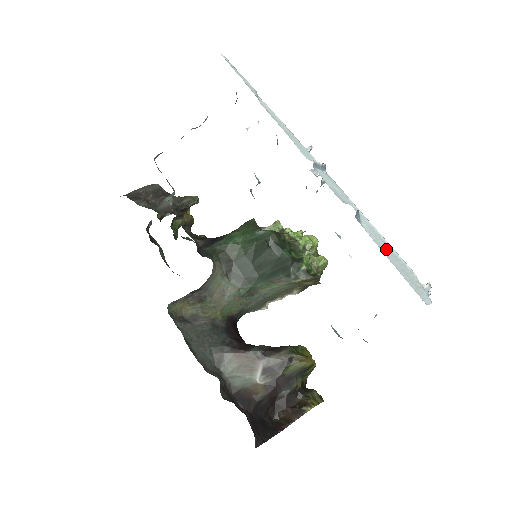
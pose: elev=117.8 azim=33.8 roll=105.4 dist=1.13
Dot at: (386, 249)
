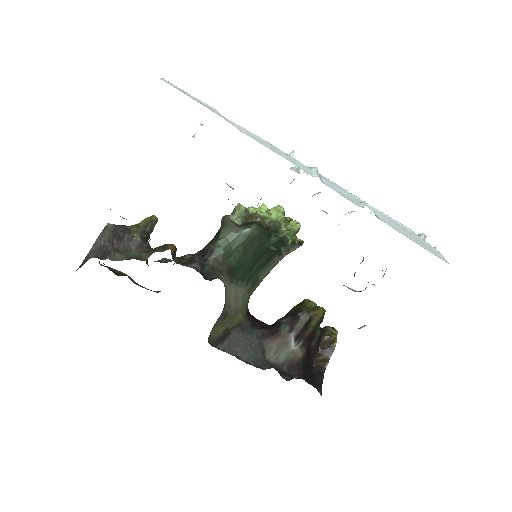
Dot at: (399, 228)
